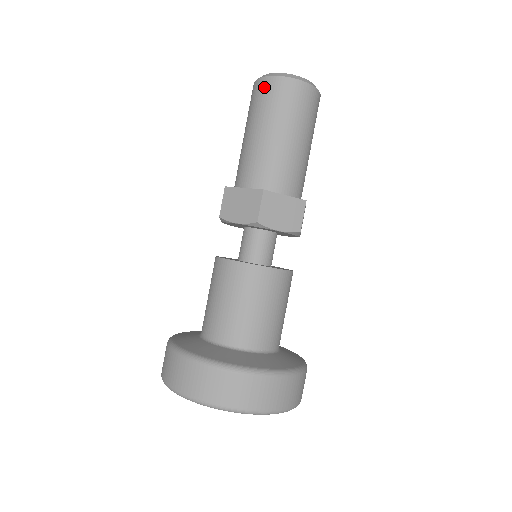
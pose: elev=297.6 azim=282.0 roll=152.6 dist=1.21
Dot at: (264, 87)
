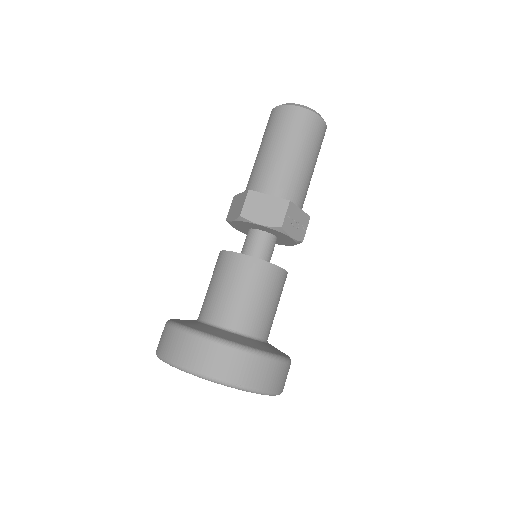
Dot at: (270, 117)
